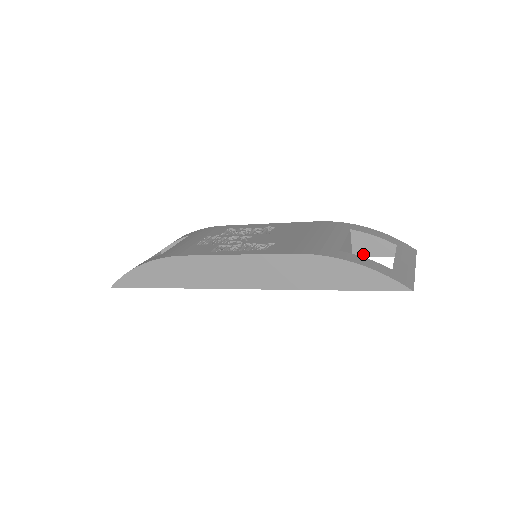
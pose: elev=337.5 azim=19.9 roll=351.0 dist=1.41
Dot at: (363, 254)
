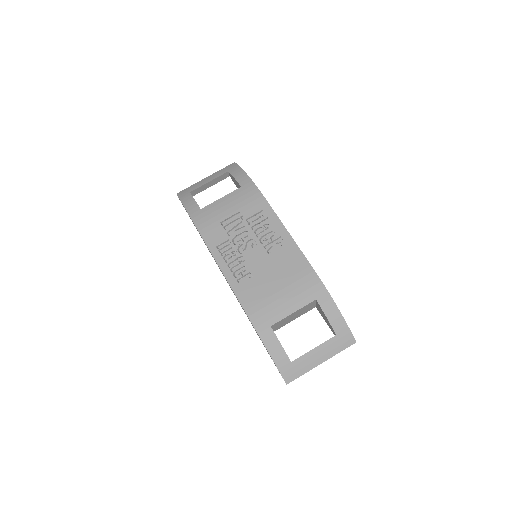
Dot at: (321, 313)
